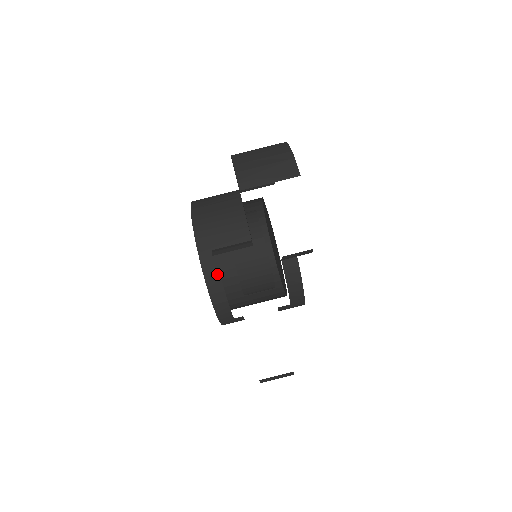
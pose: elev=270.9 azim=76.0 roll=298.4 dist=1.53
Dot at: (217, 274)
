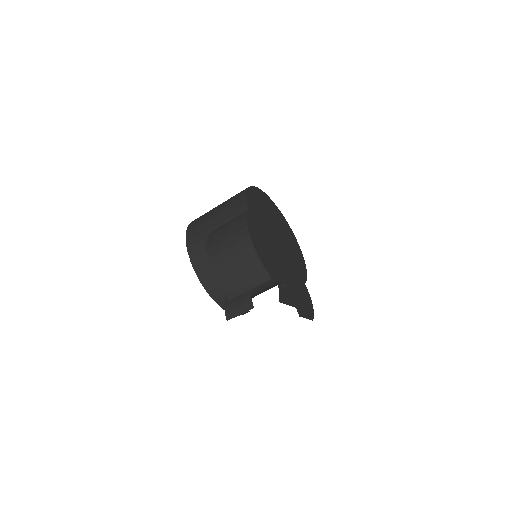
Dot at: occluded
